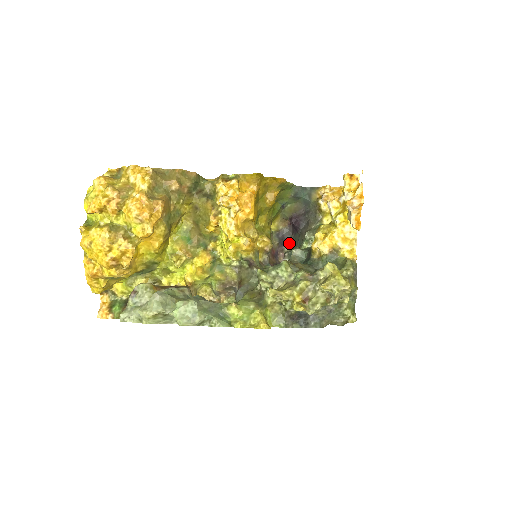
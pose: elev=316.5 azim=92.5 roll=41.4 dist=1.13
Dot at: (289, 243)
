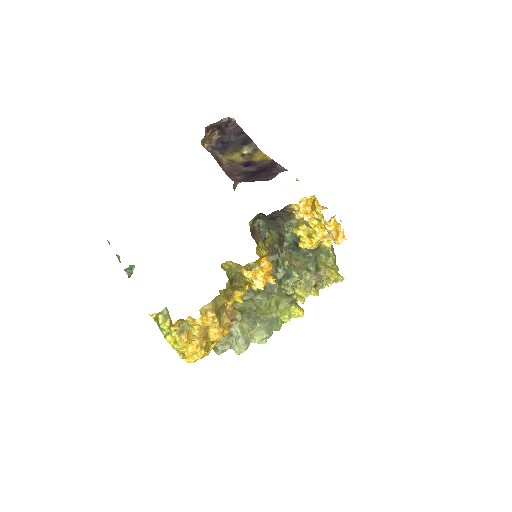
Dot at: (260, 218)
